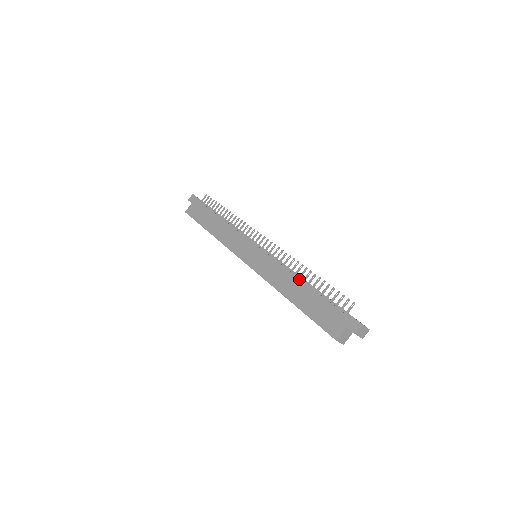
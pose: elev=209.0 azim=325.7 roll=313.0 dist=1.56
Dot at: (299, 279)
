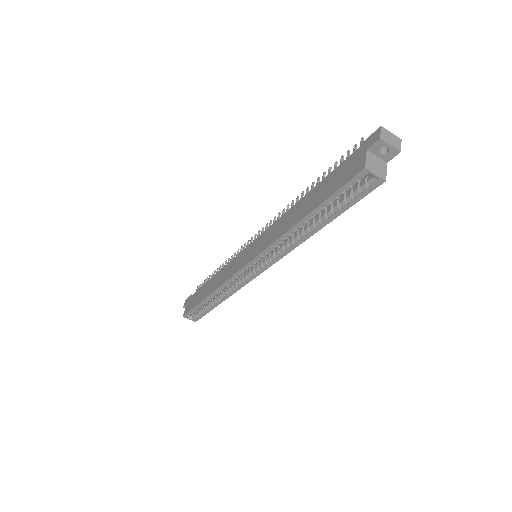
Dot at: (298, 201)
